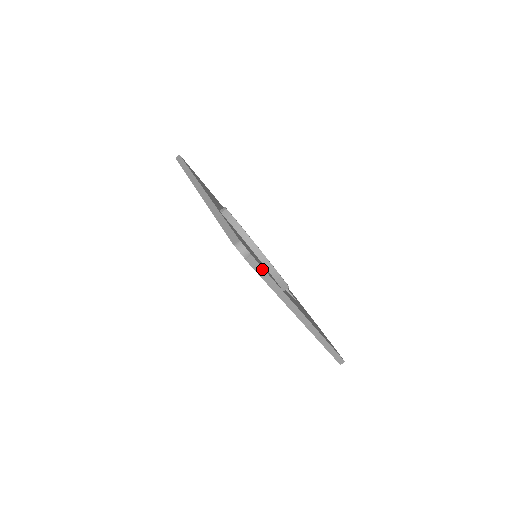
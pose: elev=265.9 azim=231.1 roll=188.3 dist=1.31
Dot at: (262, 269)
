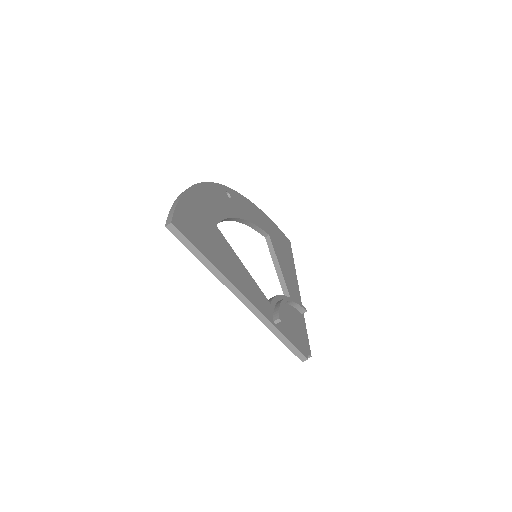
Dot at: (308, 342)
